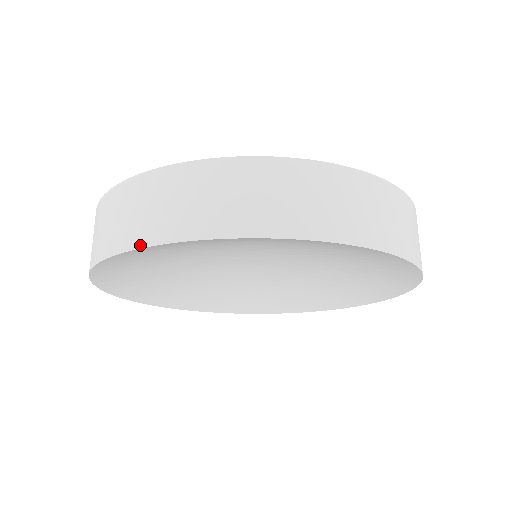
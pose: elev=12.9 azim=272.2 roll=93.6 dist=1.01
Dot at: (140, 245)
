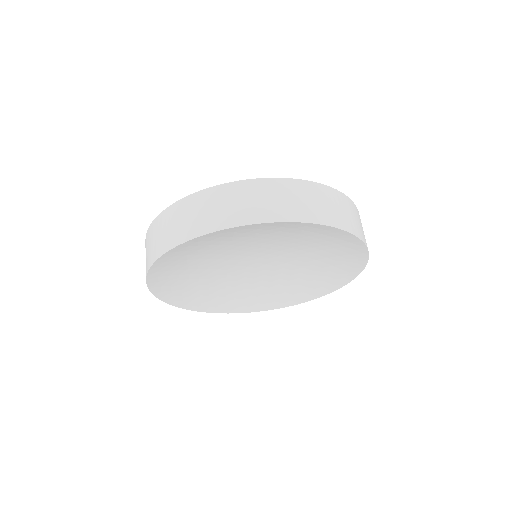
Dot at: (147, 286)
